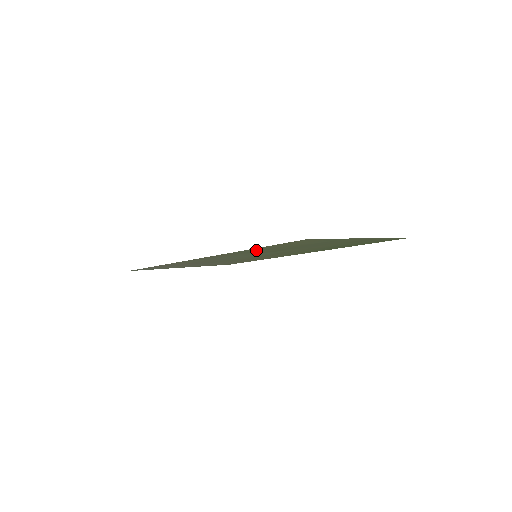
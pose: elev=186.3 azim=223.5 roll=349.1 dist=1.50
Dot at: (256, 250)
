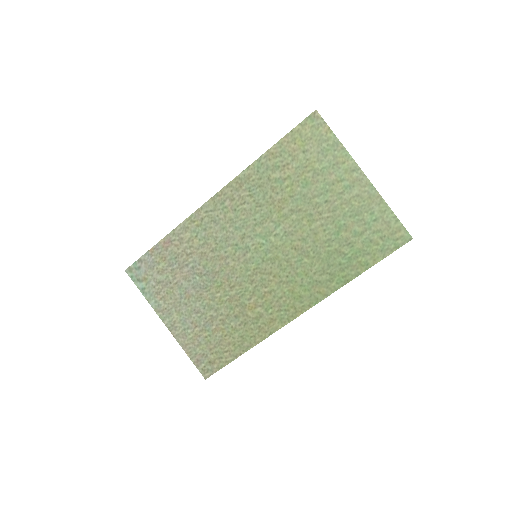
Dot at: (268, 174)
